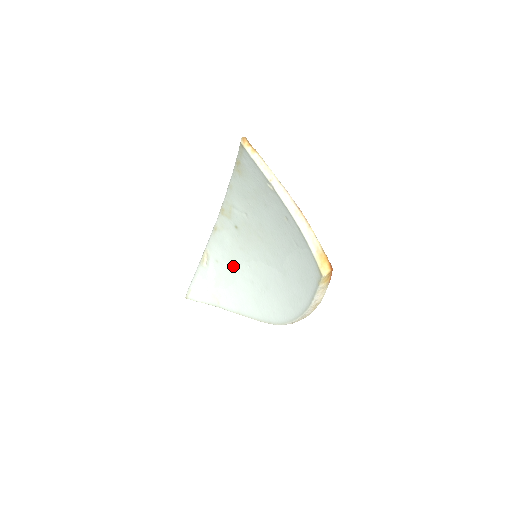
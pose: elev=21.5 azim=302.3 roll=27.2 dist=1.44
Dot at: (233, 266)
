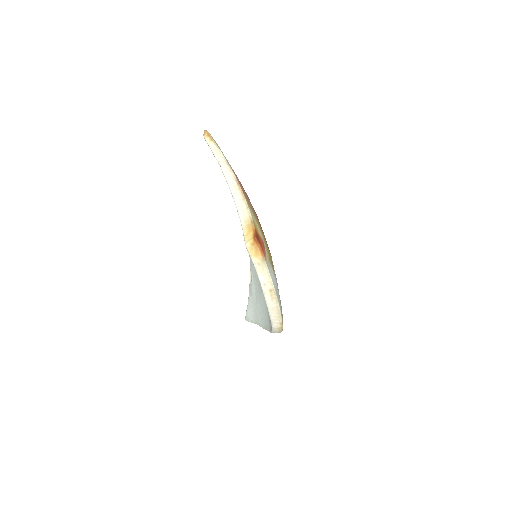
Dot at: occluded
